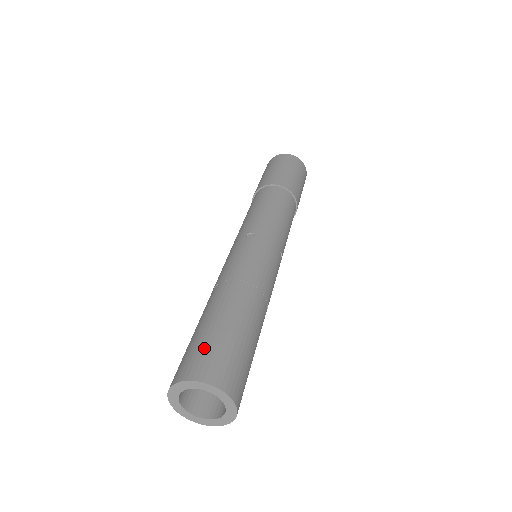
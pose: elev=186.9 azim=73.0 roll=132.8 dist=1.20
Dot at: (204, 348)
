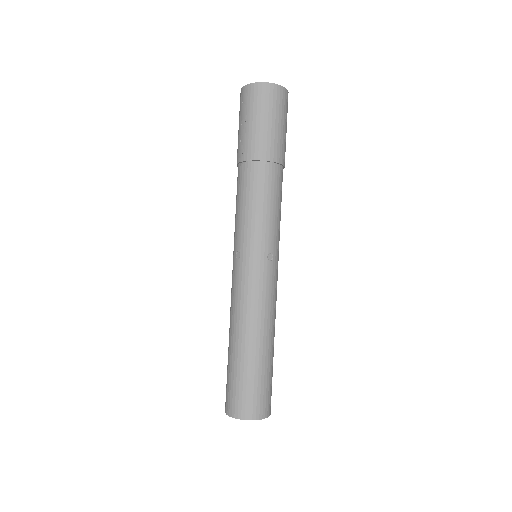
Dot at: (263, 393)
